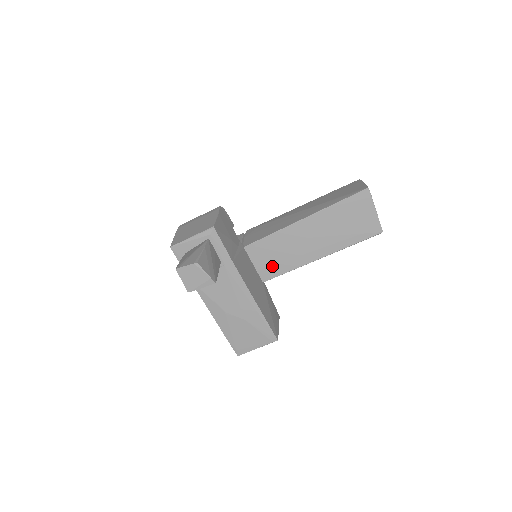
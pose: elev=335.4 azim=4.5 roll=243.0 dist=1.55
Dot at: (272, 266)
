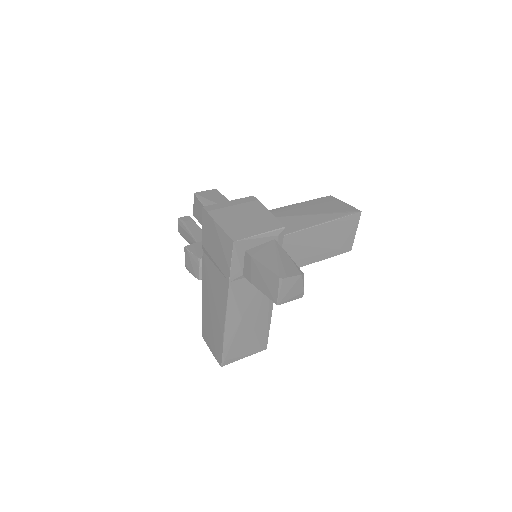
Dot at: occluded
